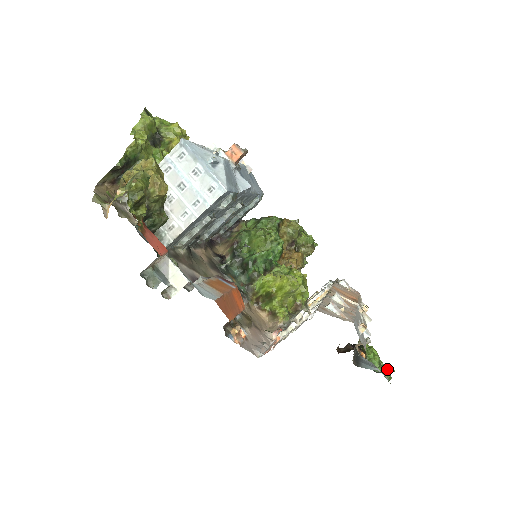
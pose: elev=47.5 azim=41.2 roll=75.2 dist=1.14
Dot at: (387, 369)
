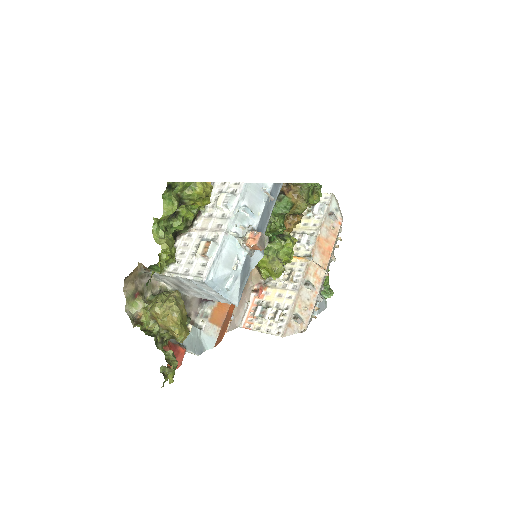
Dot at: (328, 294)
